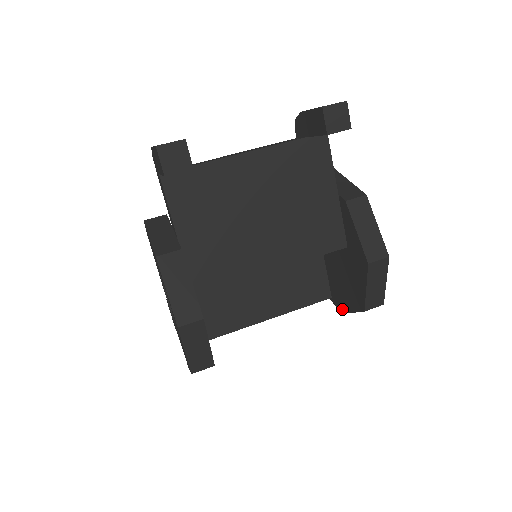
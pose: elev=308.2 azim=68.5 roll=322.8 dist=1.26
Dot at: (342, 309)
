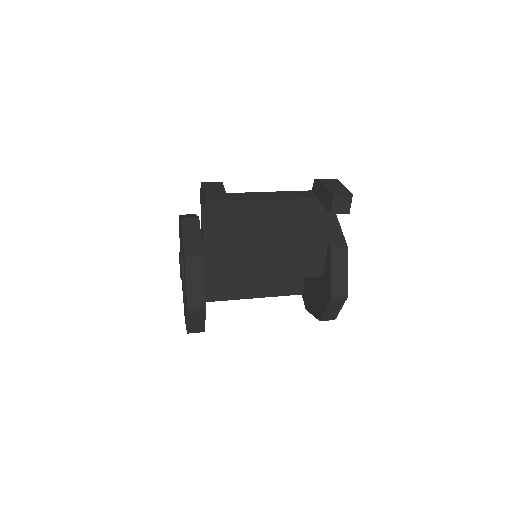
Dot at: (307, 307)
